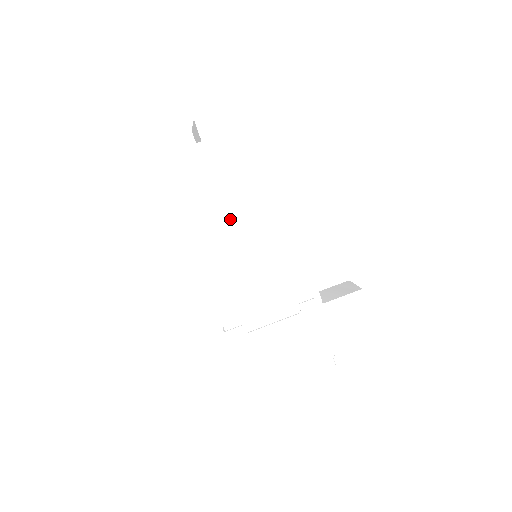
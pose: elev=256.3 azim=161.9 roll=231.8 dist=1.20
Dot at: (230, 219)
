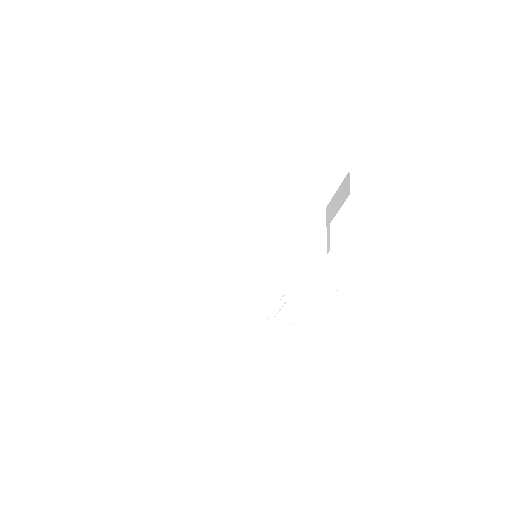
Dot at: (210, 297)
